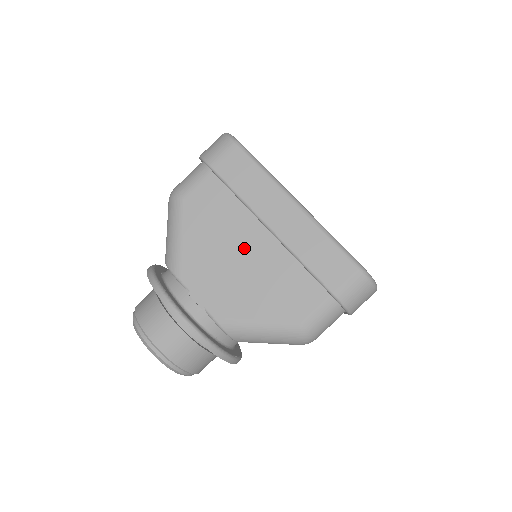
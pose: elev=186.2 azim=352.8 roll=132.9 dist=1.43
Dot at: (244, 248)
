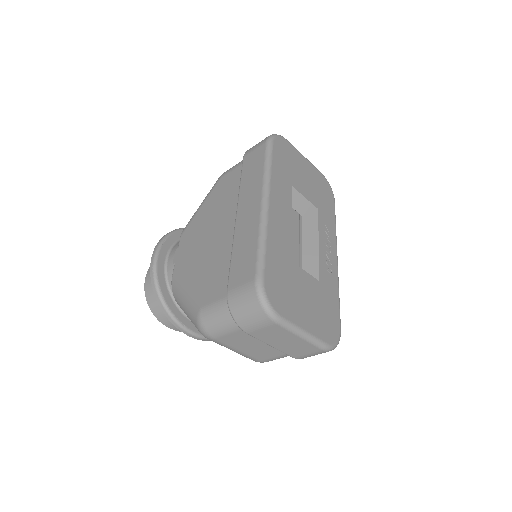
Dot at: (219, 228)
